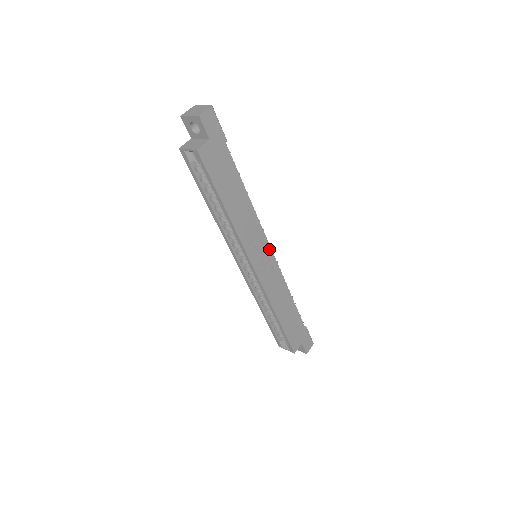
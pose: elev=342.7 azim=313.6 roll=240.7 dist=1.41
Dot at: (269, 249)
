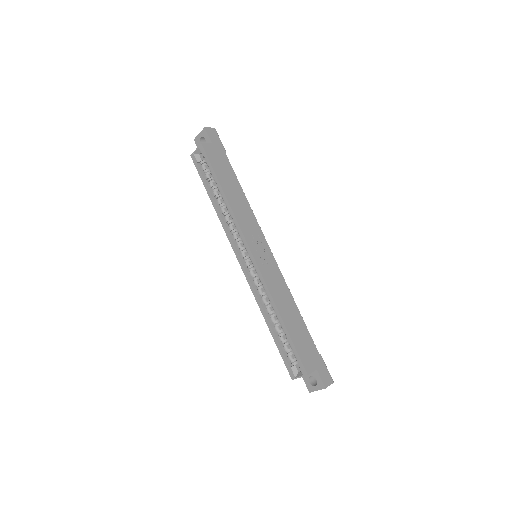
Dot at: (267, 246)
